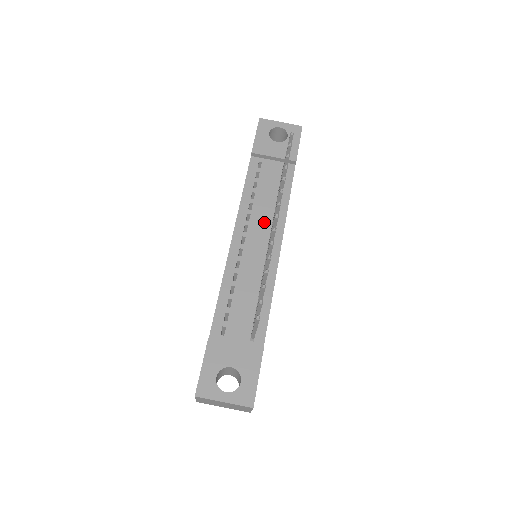
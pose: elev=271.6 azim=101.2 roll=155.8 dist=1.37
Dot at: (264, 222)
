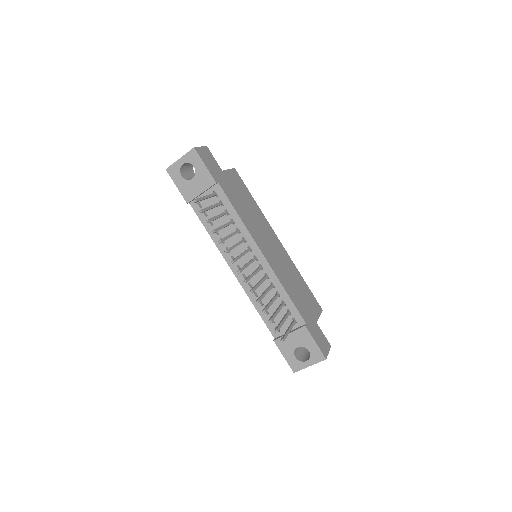
Dot at: (239, 245)
